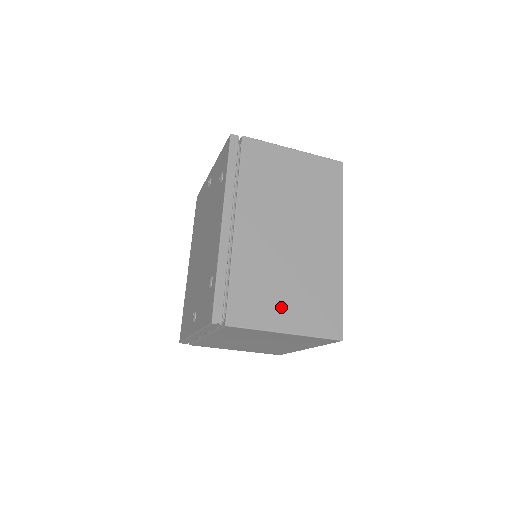
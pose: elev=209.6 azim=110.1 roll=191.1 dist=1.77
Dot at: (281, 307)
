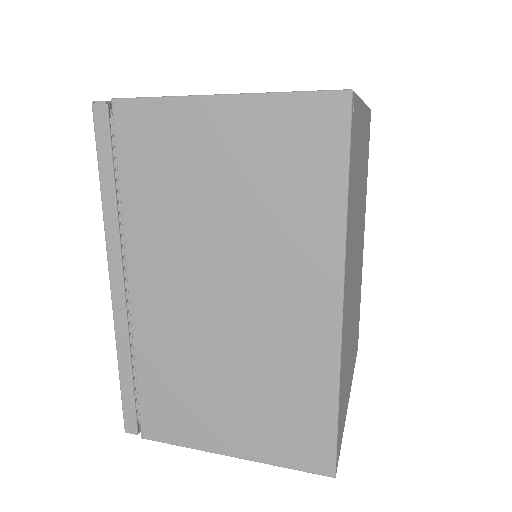
Dot at: (219, 419)
